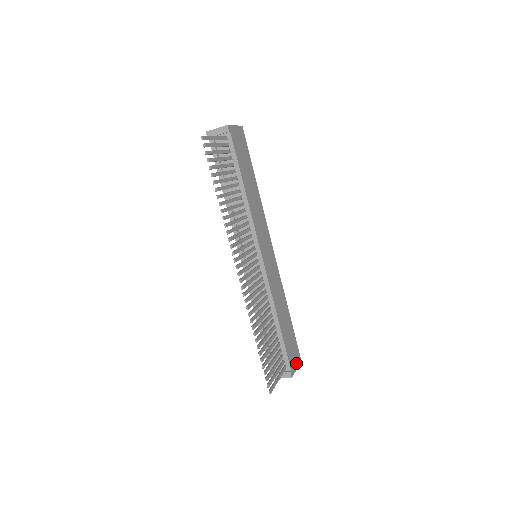
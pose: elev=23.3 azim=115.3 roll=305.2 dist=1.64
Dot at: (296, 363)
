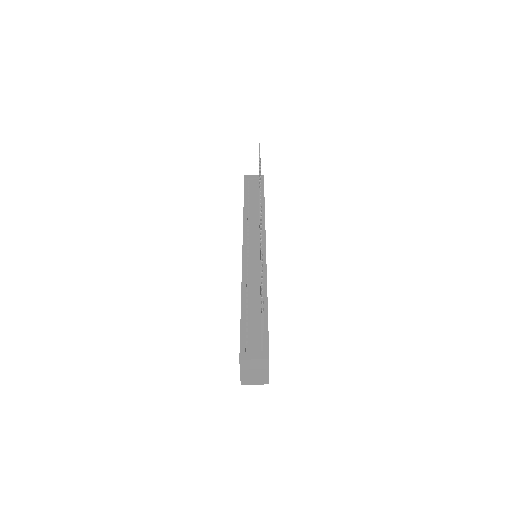
Dot at: occluded
